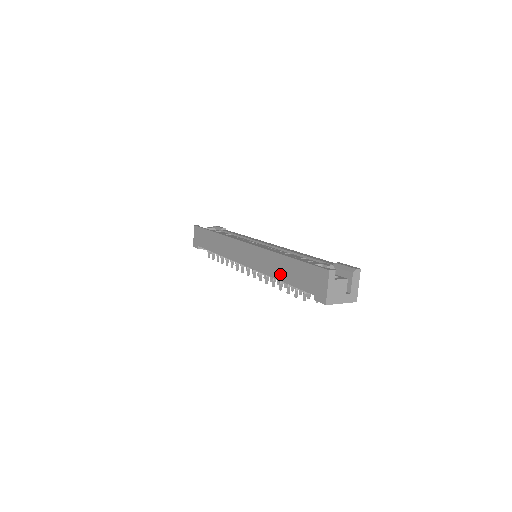
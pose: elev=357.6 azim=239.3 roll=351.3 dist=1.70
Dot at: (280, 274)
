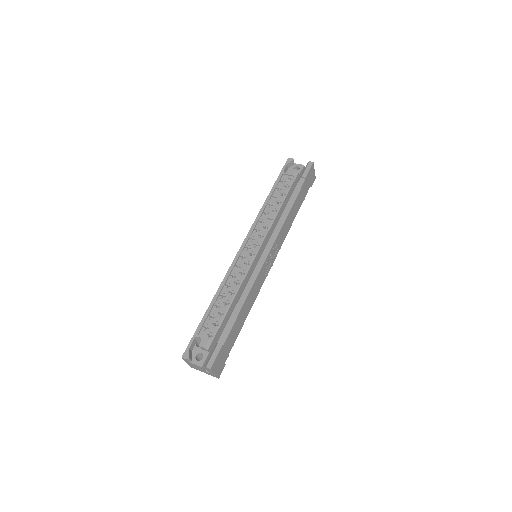
Dot at: occluded
